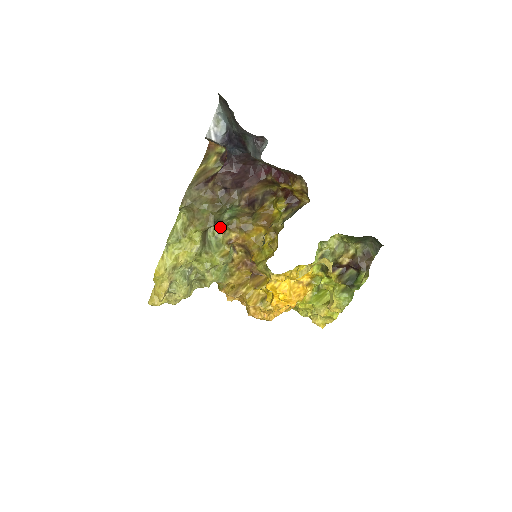
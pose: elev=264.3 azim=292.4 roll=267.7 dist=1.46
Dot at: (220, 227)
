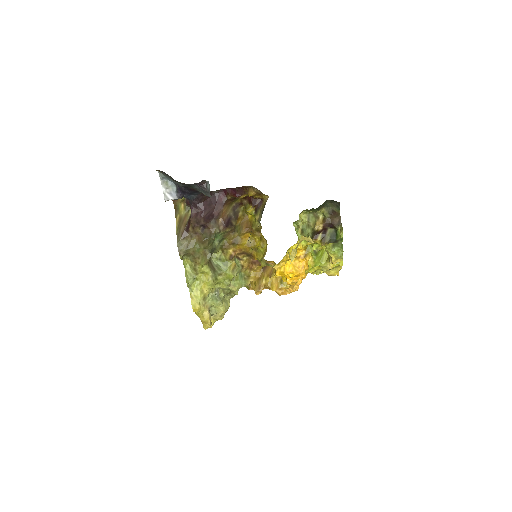
Dot at: (218, 251)
